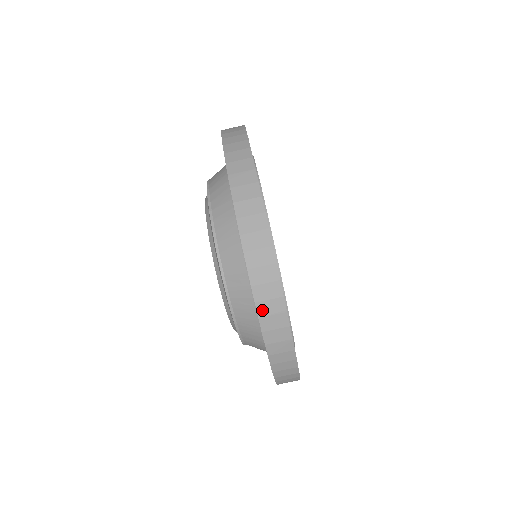
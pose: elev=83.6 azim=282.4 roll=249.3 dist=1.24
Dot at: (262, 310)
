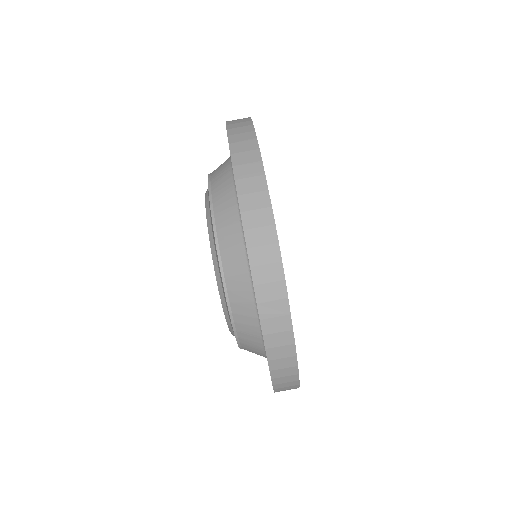
Dot at: (233, 139)
